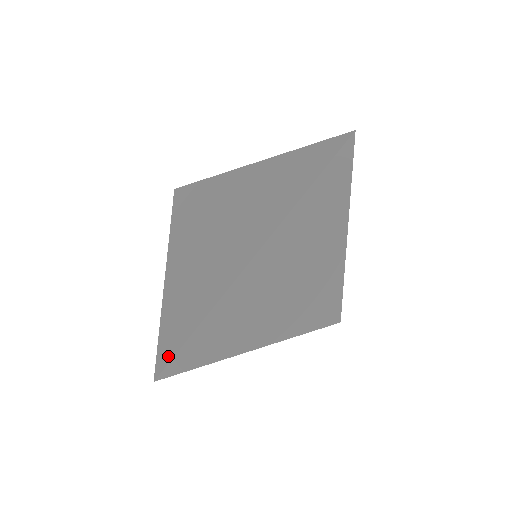
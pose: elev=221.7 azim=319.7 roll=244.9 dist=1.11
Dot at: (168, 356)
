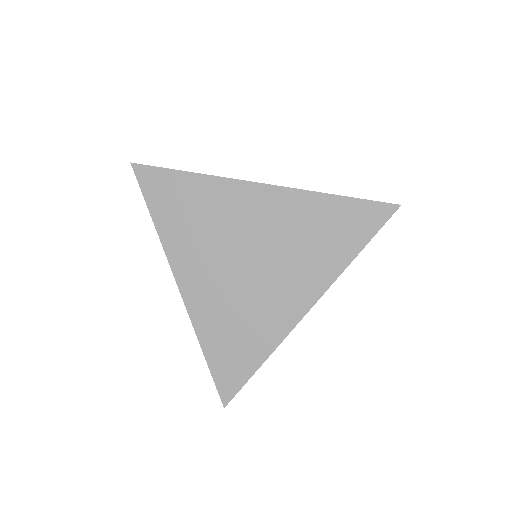
Dot at: (233, 388)
